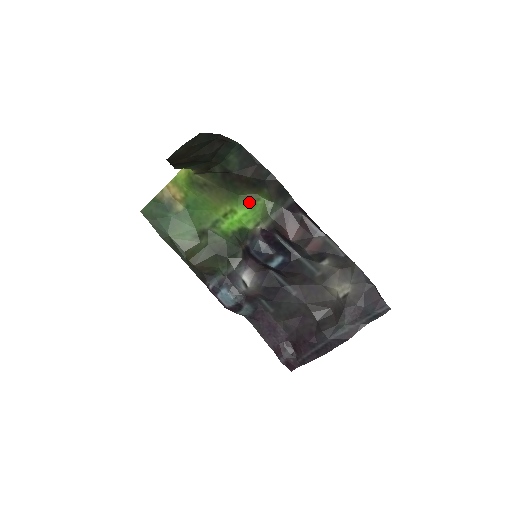
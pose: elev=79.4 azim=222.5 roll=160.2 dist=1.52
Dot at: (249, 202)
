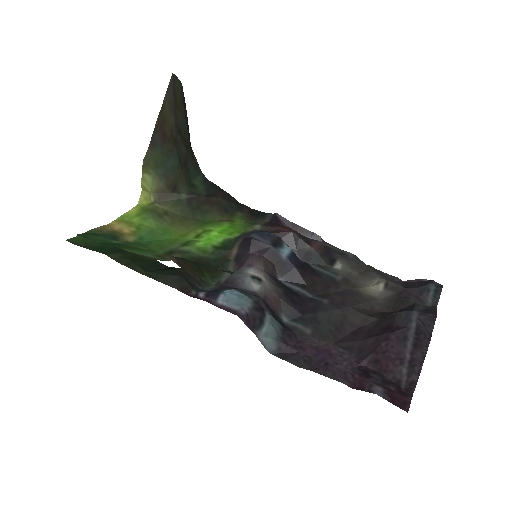
Dot at: (224, 224)
